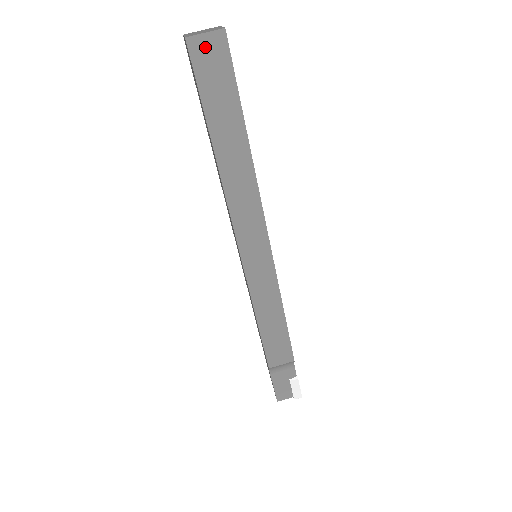
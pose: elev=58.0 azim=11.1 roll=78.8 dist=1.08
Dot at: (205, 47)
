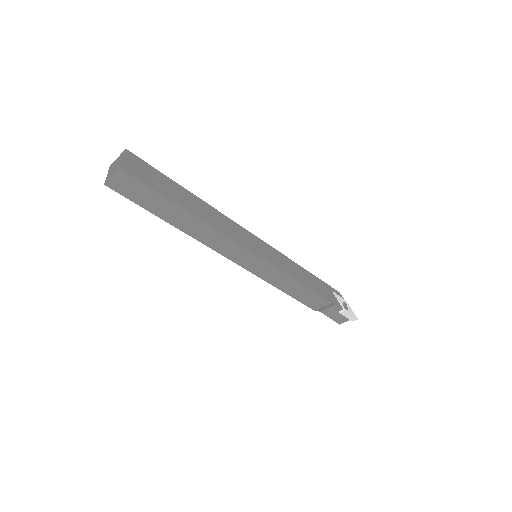
Dot at: (119, 183)
